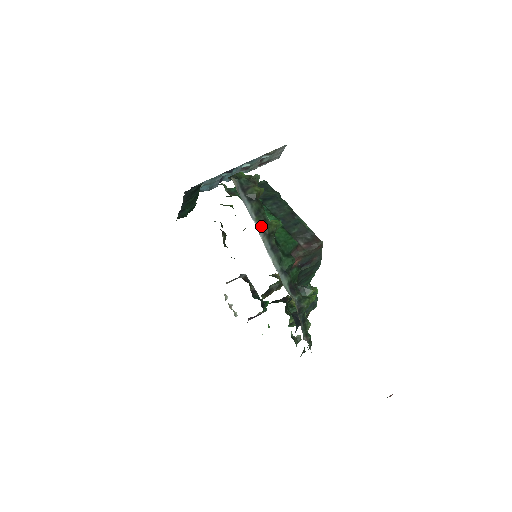
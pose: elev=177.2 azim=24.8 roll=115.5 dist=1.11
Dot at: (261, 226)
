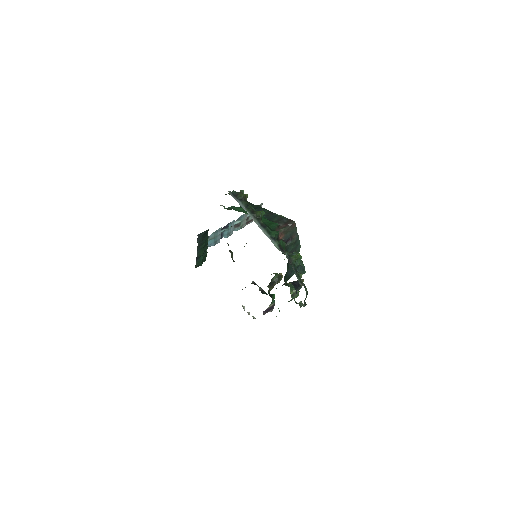
Dot at: (251, 213)
